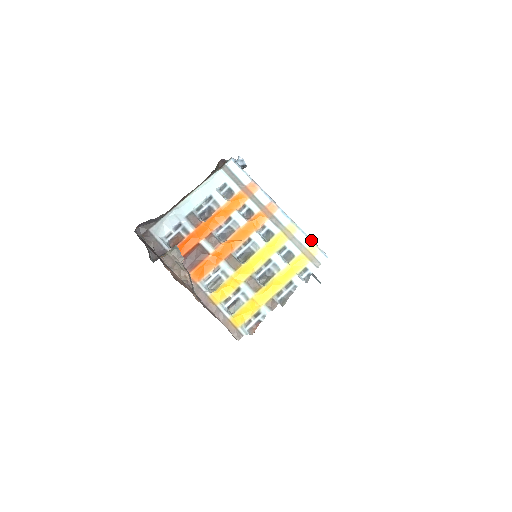
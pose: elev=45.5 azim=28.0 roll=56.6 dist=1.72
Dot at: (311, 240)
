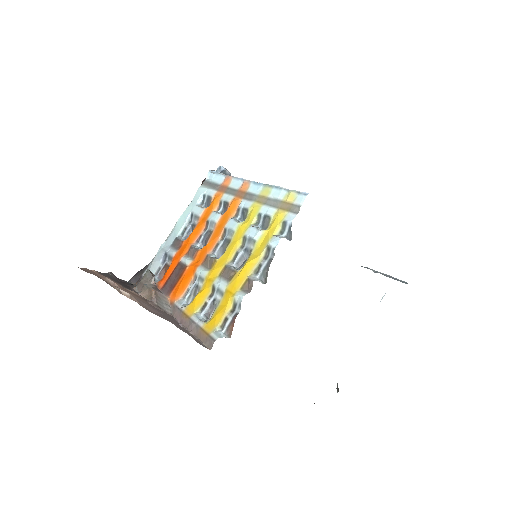
Dot at: (287, 189)
